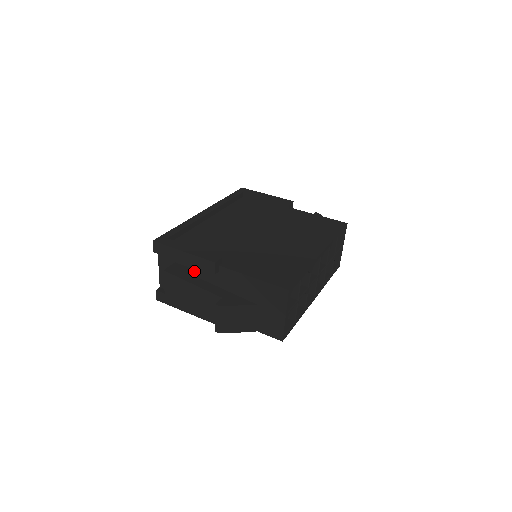
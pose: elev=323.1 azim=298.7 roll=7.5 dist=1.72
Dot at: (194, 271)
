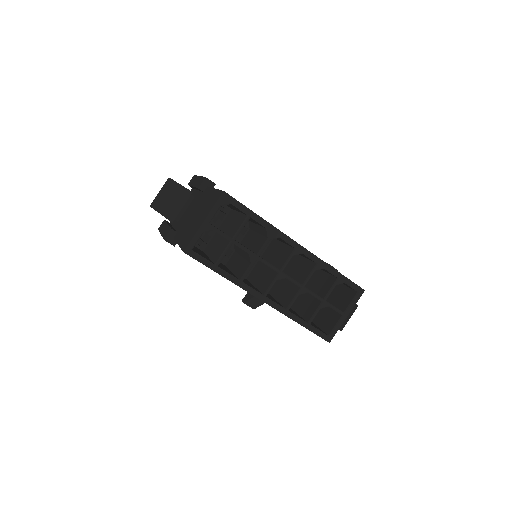
Dot at: (193, 198)
